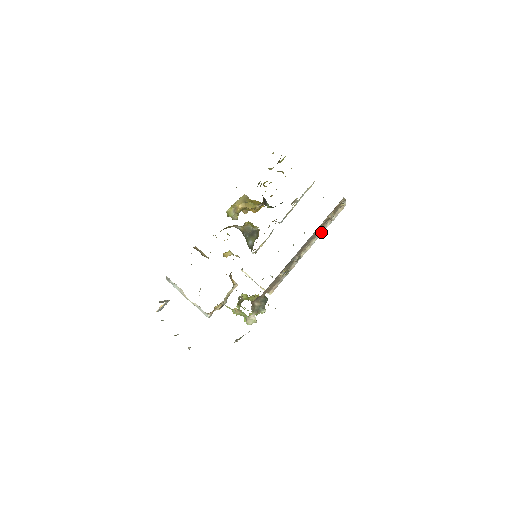
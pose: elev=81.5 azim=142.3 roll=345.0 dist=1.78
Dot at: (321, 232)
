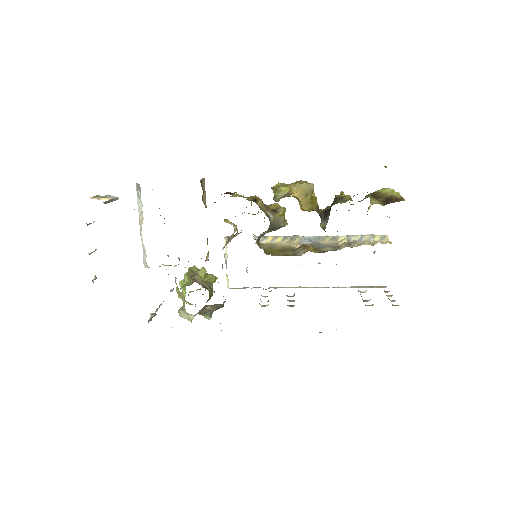
Dot at: occluded
